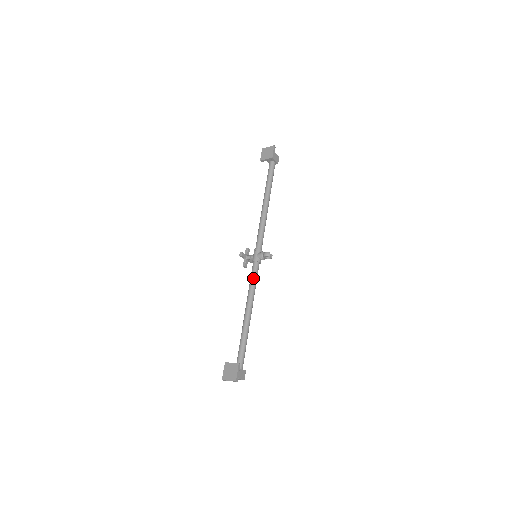
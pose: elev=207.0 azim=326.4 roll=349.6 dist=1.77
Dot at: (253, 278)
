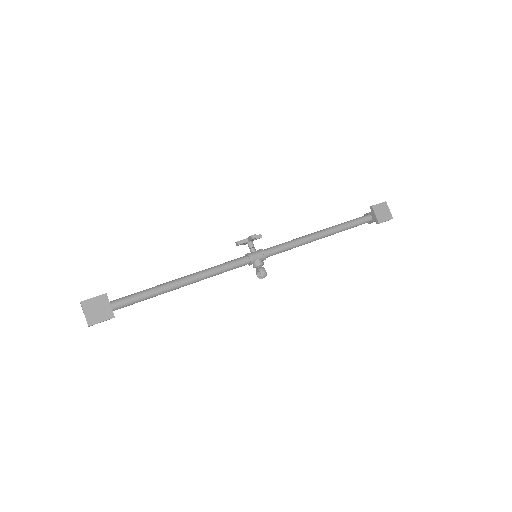
Dot at: (228, 268)
